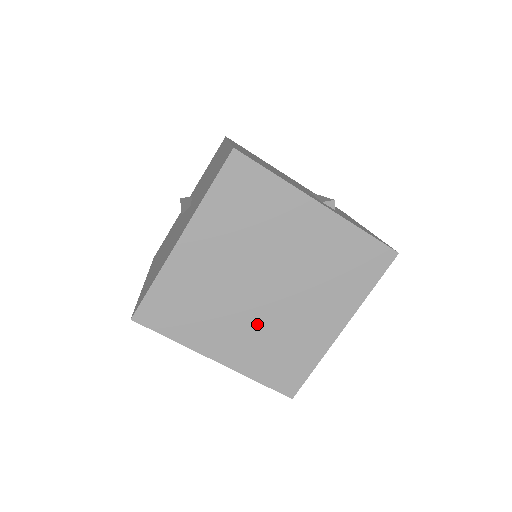
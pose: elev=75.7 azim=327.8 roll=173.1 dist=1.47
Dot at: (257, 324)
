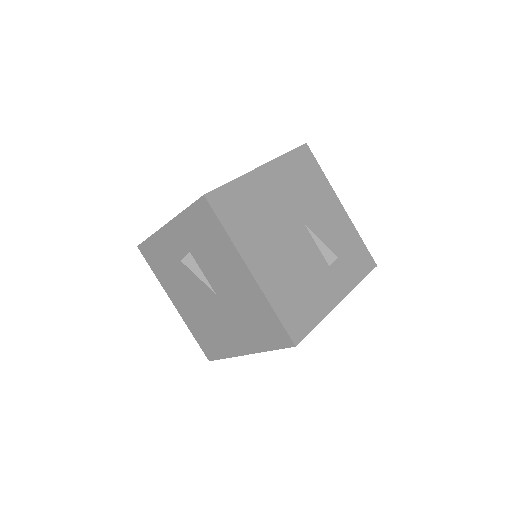
Dot at: occluded
